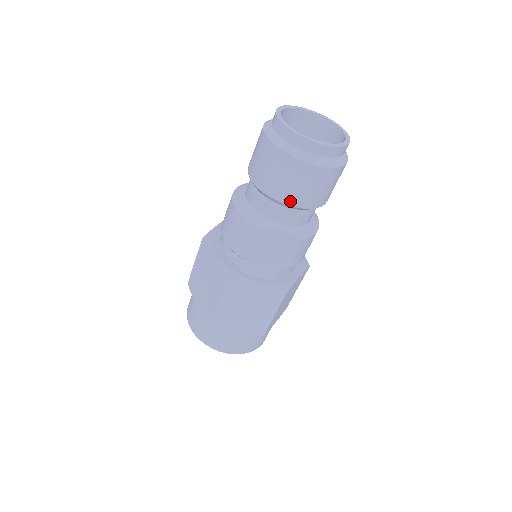
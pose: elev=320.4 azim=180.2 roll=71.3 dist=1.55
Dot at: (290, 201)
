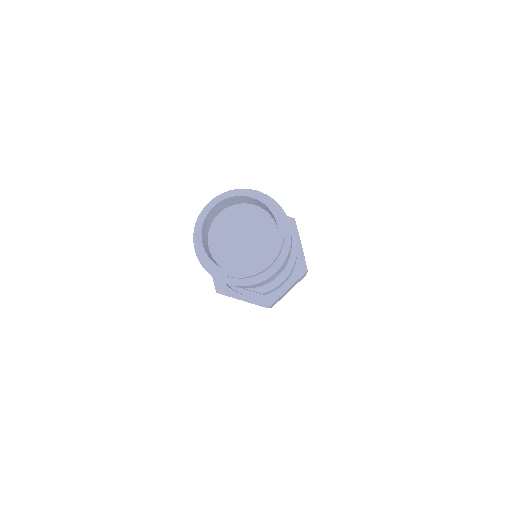
Dot at: occluded
